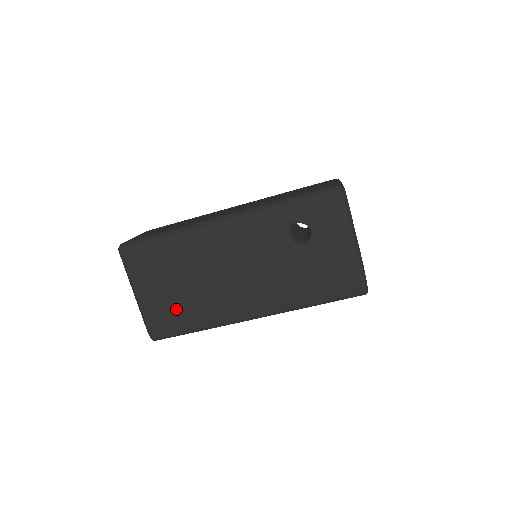
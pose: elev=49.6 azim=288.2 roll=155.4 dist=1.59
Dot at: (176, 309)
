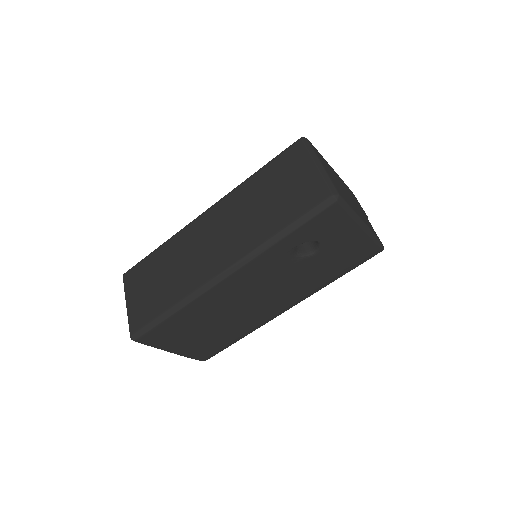
Dot at: (214, 341)
